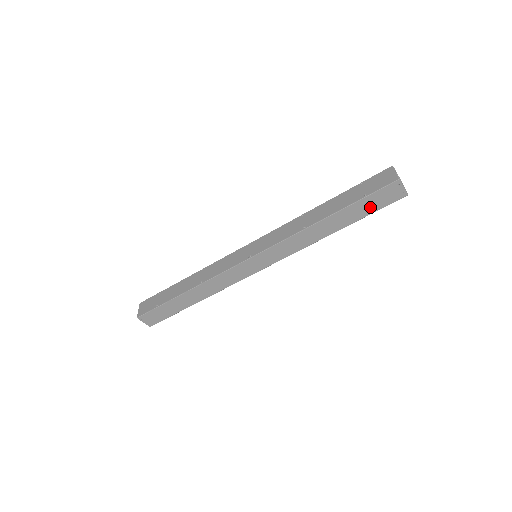
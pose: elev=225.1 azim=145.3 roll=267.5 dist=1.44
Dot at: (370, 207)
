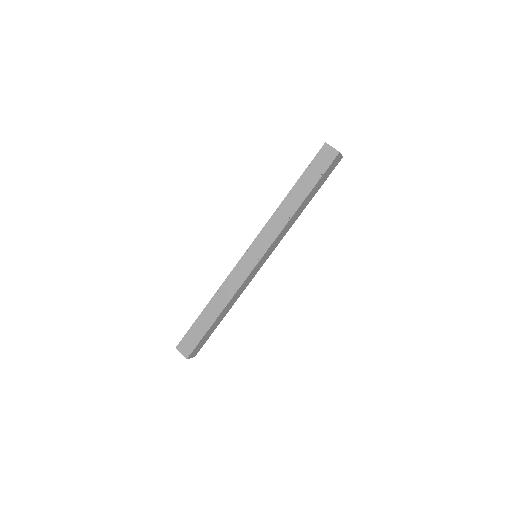
Dot at: (324, 179)
